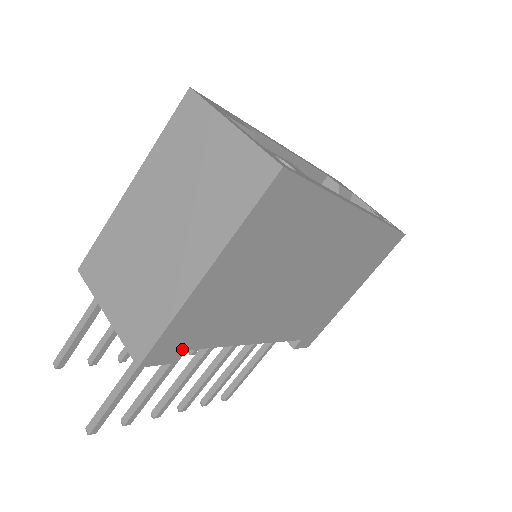
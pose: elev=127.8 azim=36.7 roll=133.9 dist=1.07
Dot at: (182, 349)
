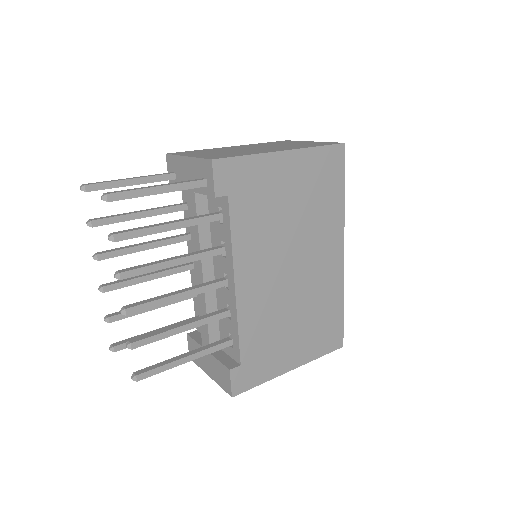
Dot at: (229, 193)
